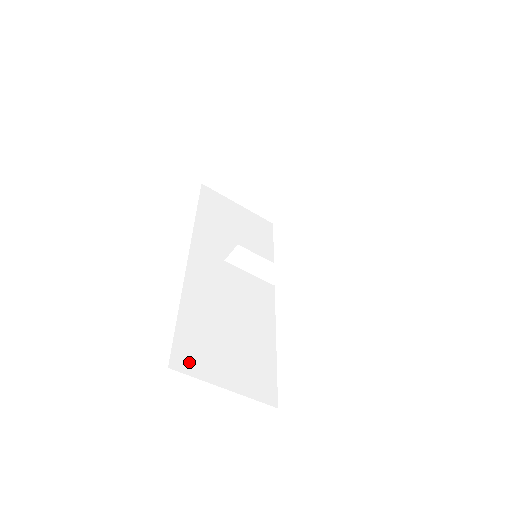
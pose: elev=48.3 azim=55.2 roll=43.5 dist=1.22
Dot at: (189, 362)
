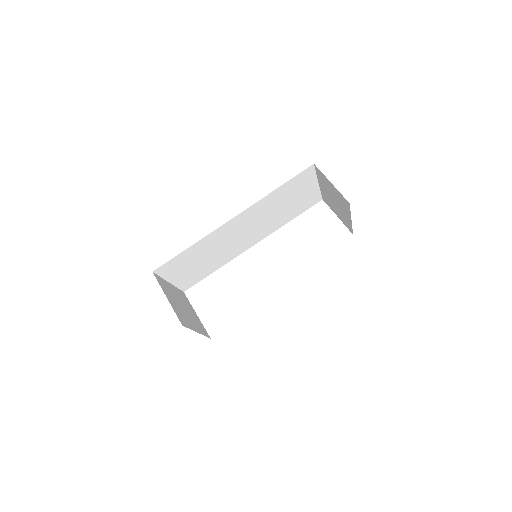
Dot at: (165, 271)
